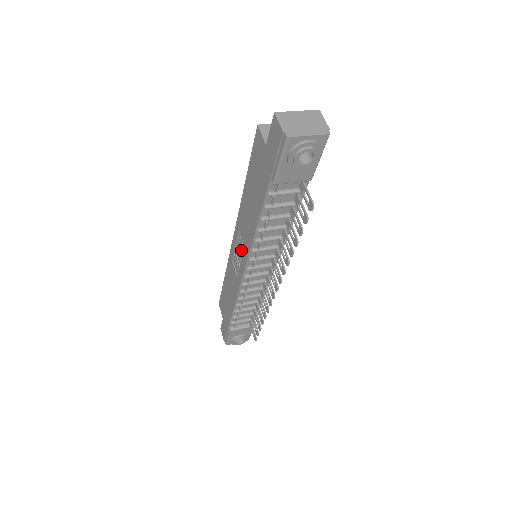
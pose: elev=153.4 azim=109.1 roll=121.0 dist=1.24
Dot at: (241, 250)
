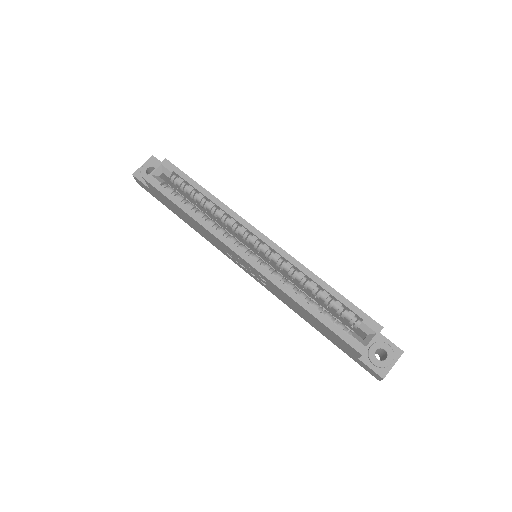
Dot at: (253, 273)
